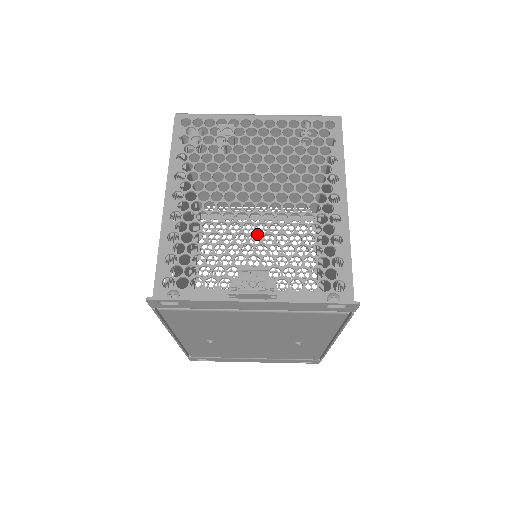
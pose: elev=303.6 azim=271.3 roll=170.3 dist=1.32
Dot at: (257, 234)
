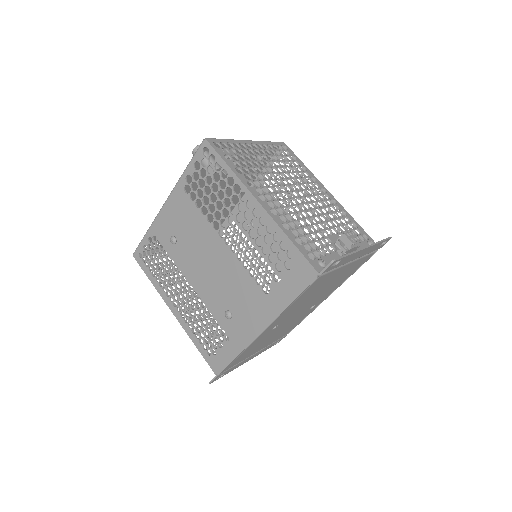
Dot at: (316, 216)
